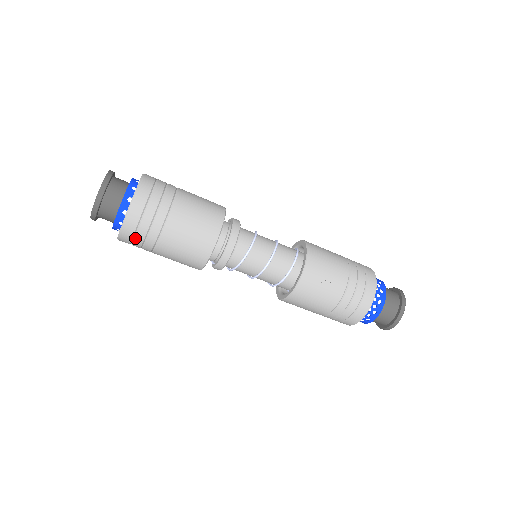
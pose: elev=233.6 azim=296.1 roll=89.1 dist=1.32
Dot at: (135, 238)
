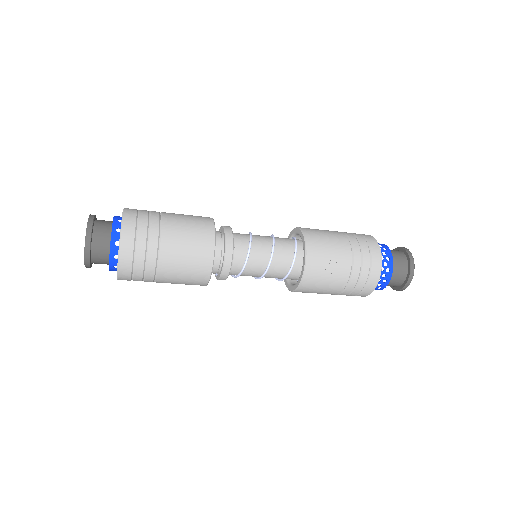
Dot at: (134, 277)
